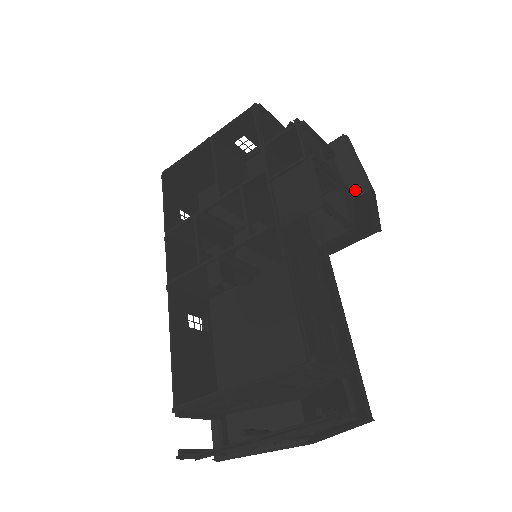
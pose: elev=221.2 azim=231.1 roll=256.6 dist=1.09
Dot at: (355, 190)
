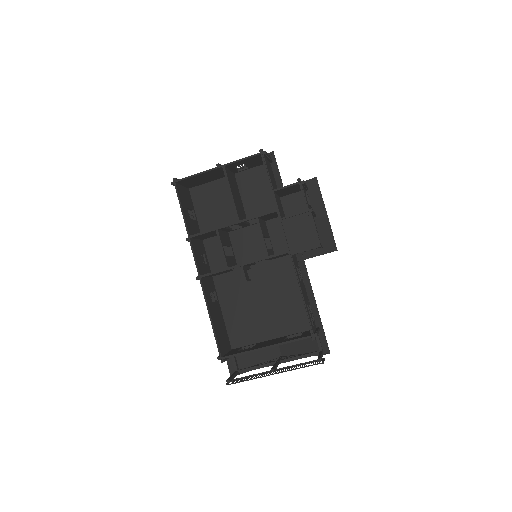
Dot at: (317, 214)
